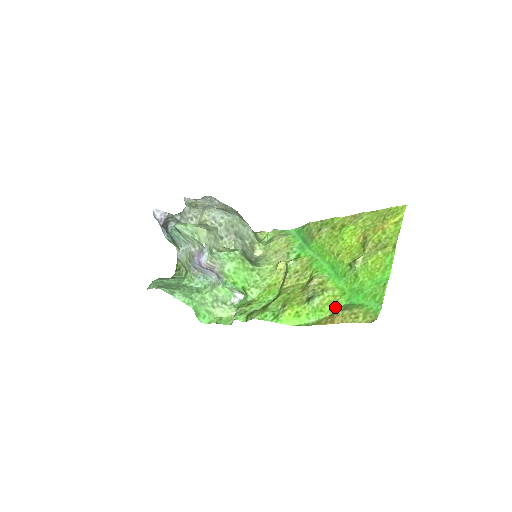
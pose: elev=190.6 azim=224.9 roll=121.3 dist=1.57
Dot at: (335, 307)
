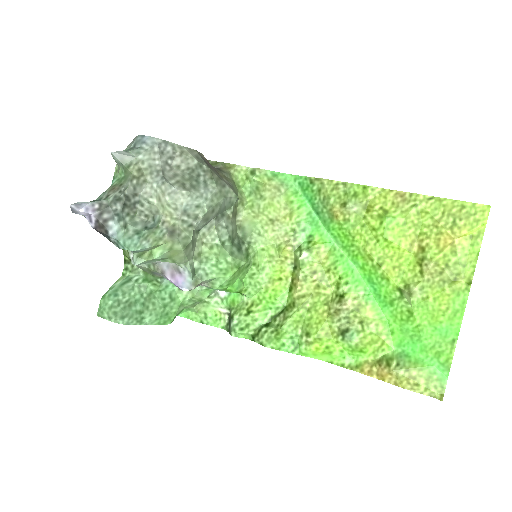
Dot at: (381, 351)
